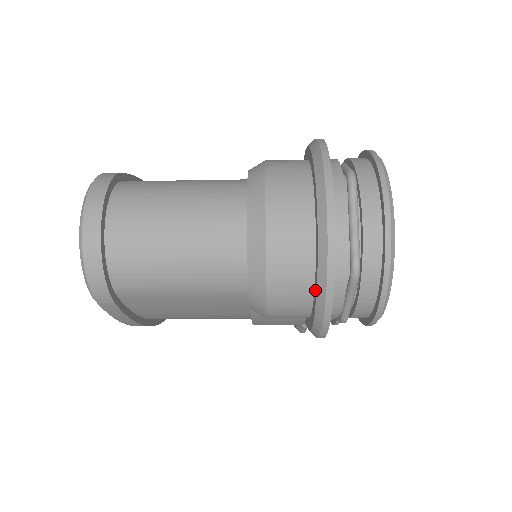
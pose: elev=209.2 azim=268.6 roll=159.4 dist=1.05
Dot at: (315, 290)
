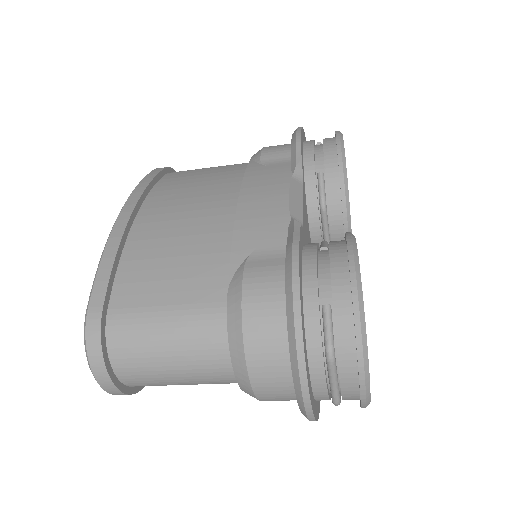
Dot at: occluded
